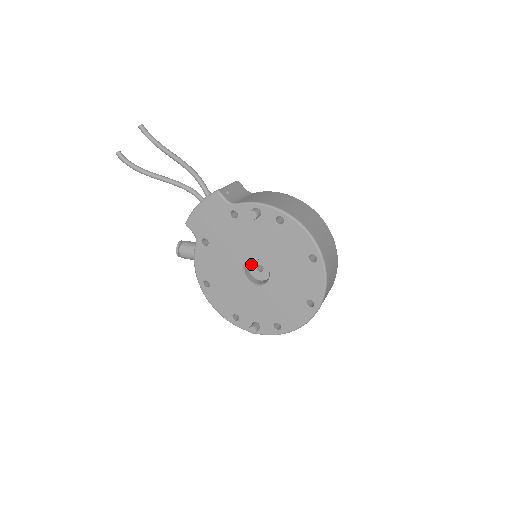
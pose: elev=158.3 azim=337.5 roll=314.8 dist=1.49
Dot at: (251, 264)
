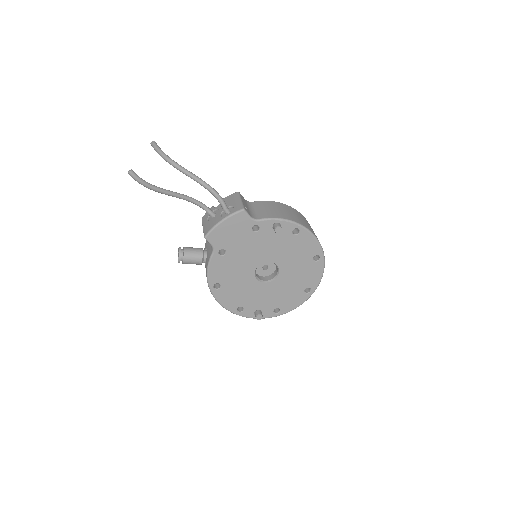
Dot at: occluded
